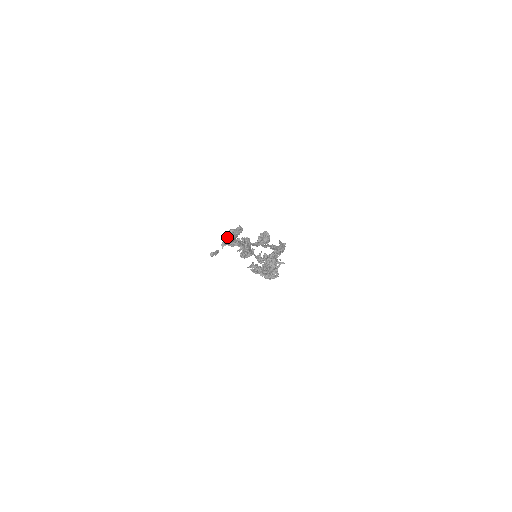
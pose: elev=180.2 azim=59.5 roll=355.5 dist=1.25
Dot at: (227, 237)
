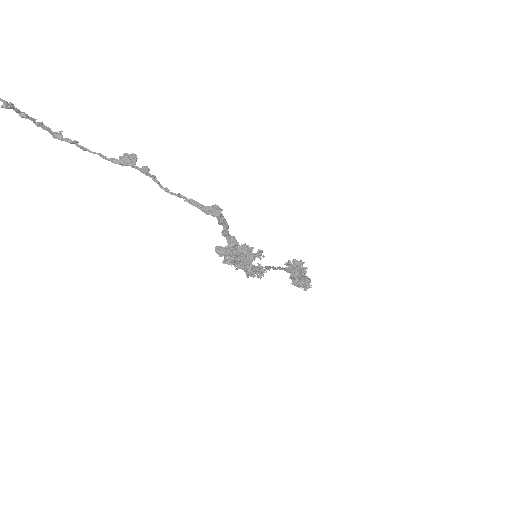
Dot at: (5, 102)
